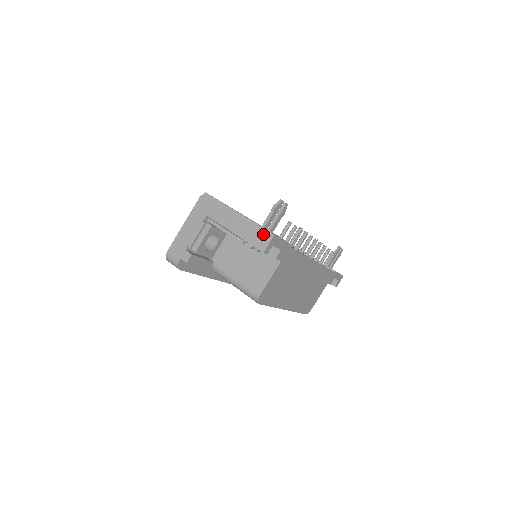
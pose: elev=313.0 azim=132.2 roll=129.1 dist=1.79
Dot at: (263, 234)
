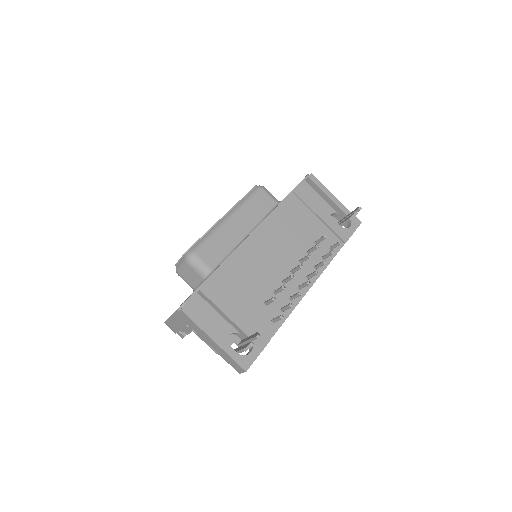
Dot at: (237, 366)
